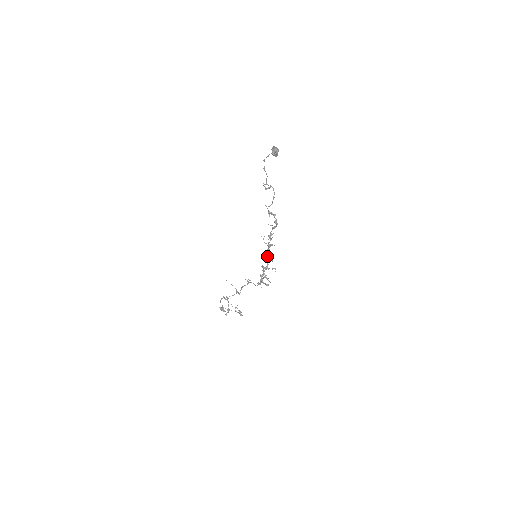
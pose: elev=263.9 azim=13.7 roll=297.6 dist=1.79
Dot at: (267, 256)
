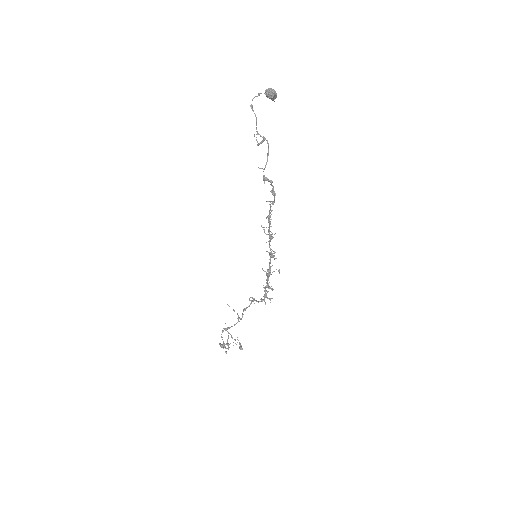
Dot at: (269, 253)
